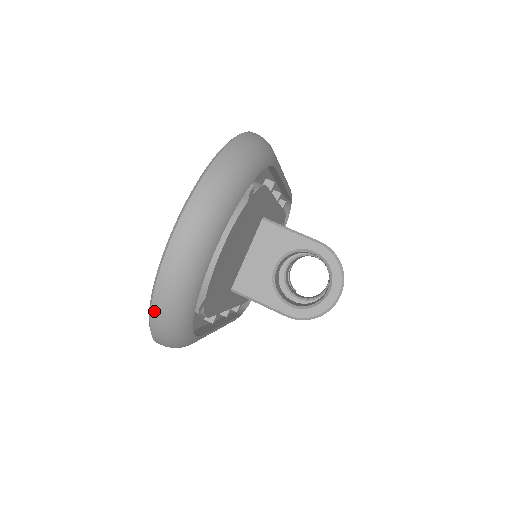
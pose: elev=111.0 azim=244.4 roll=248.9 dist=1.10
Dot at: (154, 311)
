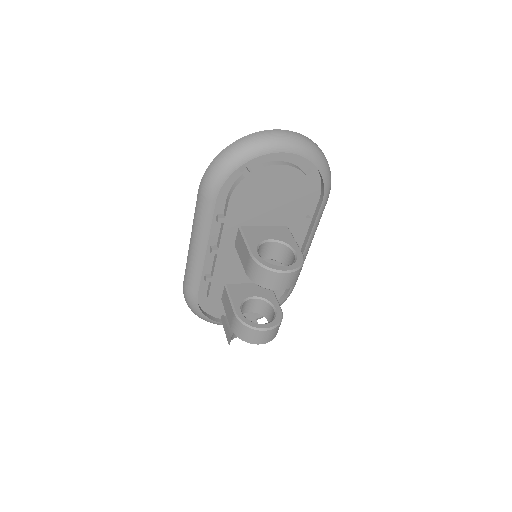
Dot at: (237, 141)
